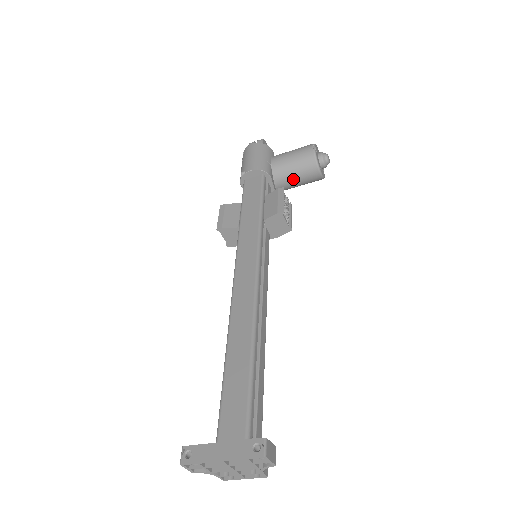
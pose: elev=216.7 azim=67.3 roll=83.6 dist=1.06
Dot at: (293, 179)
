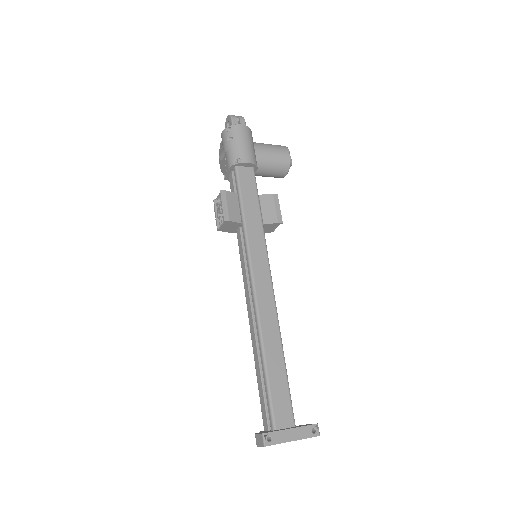
Dot at: (265, 173)
